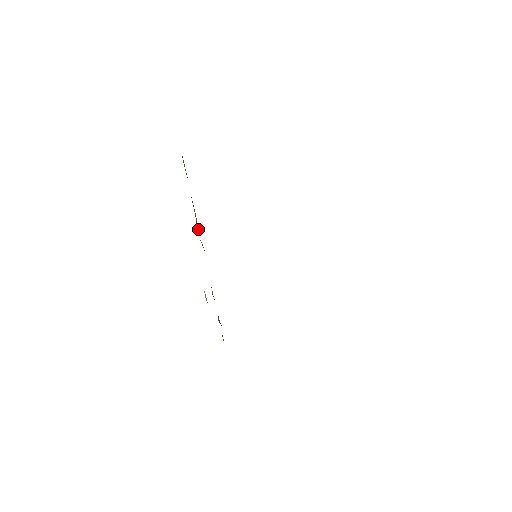
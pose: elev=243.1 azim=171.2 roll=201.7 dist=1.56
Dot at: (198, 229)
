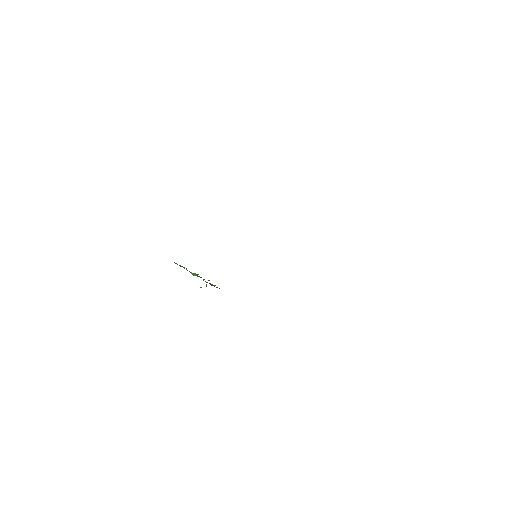
Dot at: occluded
